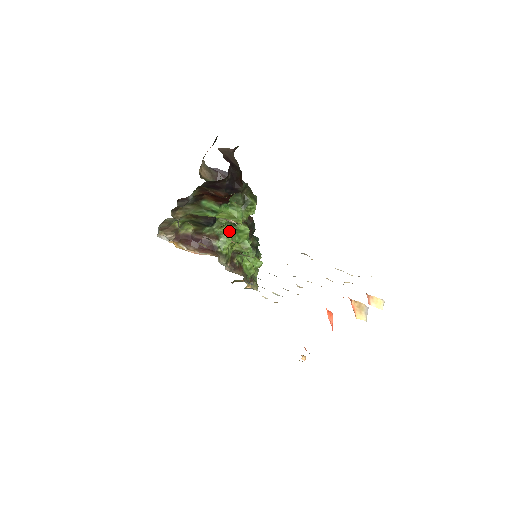
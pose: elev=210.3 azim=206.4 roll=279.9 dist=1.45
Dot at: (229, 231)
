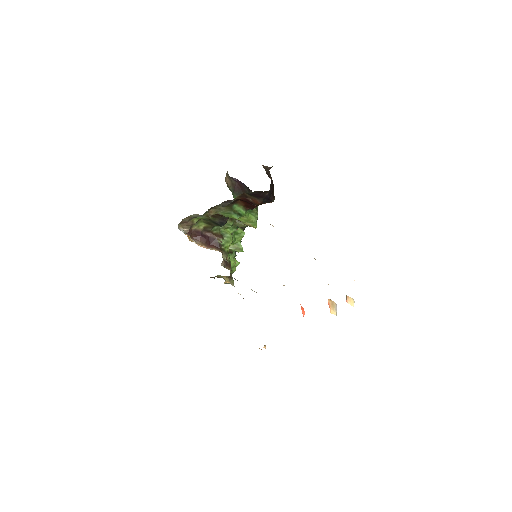
Dot at: (232, 232)
